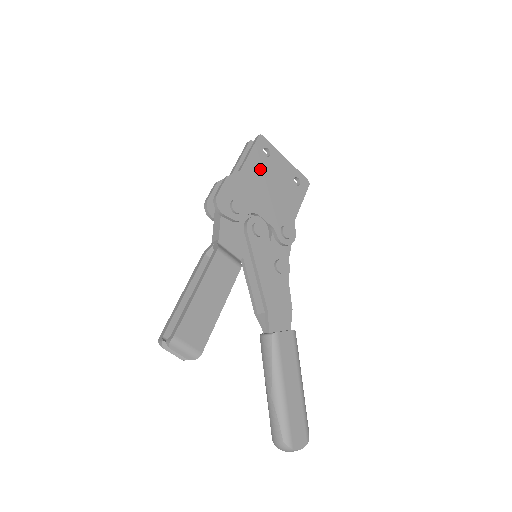
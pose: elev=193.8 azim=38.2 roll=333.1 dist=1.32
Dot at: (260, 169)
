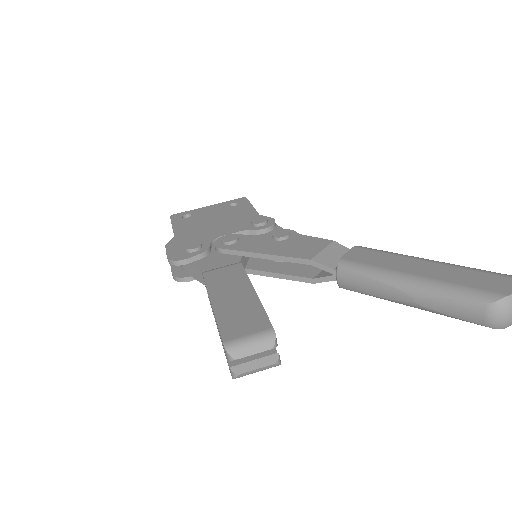
Dot at: (191, 224)
